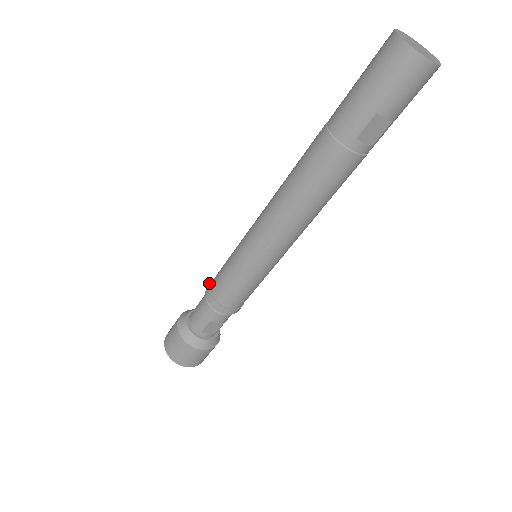
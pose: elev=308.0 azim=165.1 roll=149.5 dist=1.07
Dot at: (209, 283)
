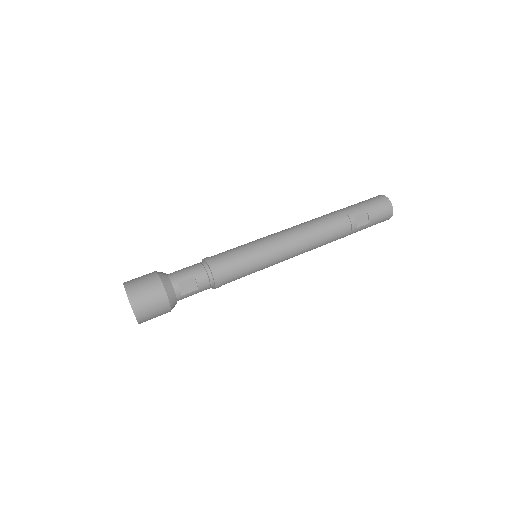
Dot at: occluded
